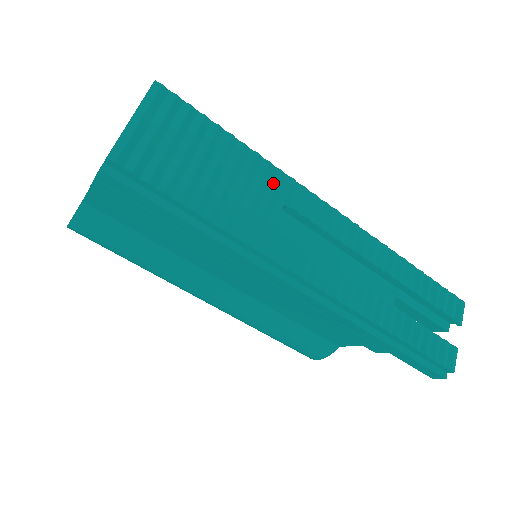
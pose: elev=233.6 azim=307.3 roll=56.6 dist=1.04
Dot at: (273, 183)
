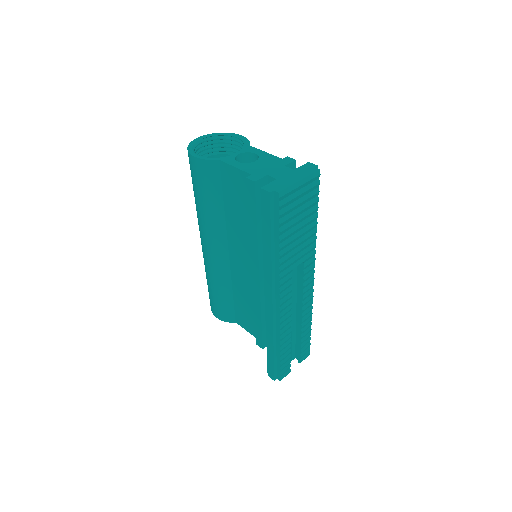
Dot at: (309, 249)
